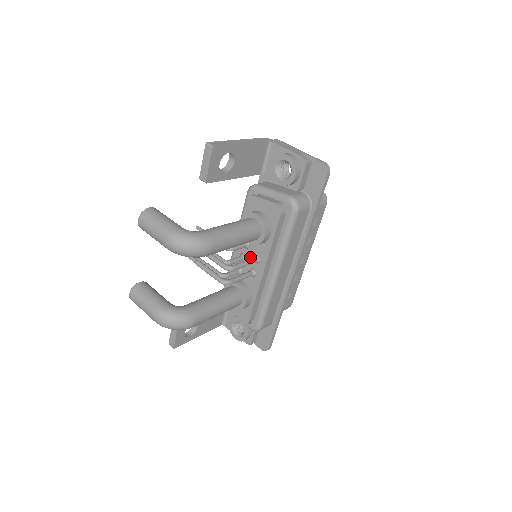
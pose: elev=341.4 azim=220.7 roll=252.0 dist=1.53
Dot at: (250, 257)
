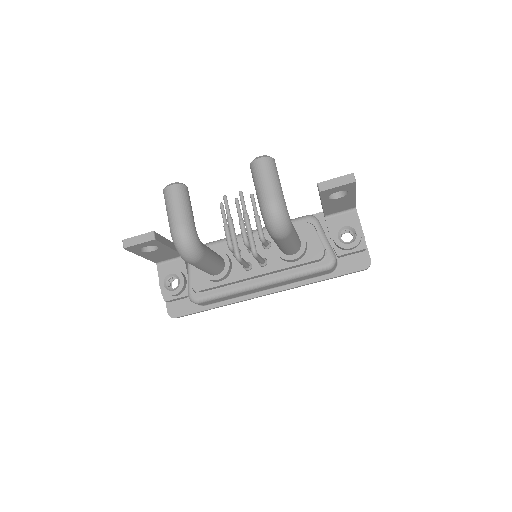
Dot at: occluded
